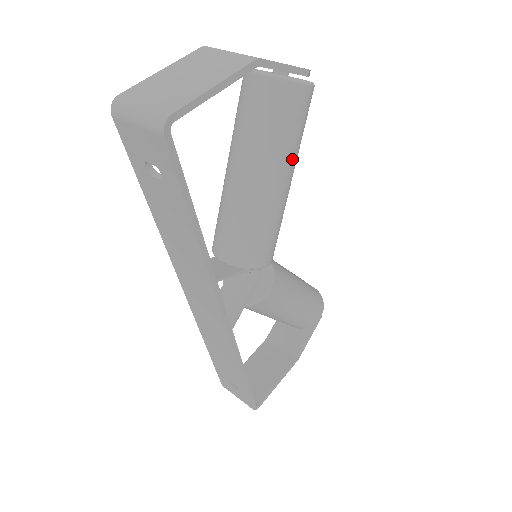
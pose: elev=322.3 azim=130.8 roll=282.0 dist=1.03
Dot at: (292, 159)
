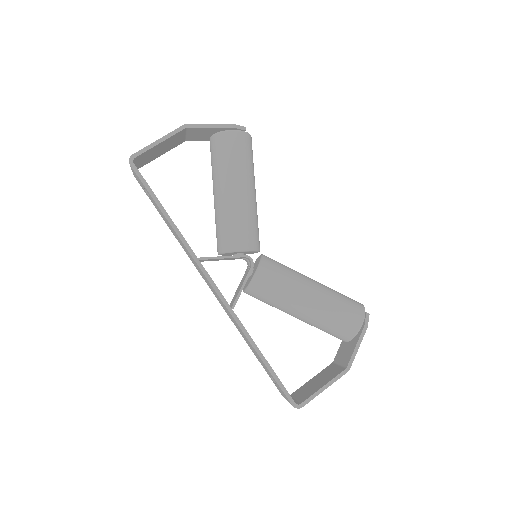
Dot at: (238, 174)
